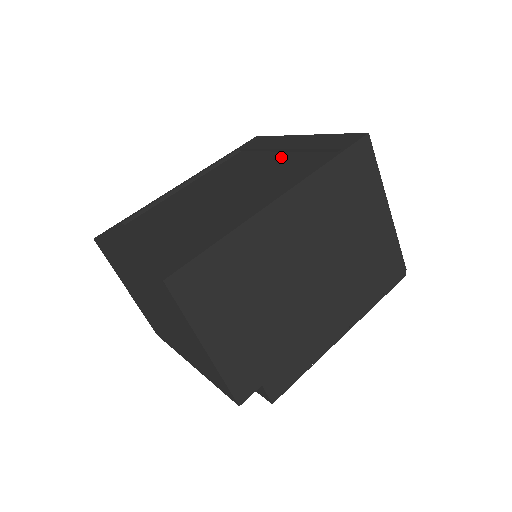
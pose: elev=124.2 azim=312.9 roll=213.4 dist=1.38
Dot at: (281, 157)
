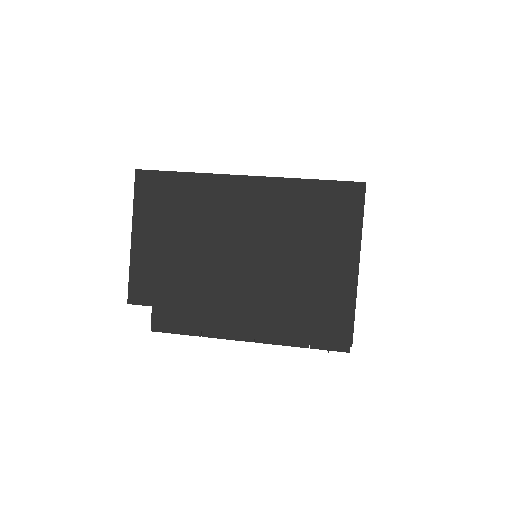
Dot at: occluded
